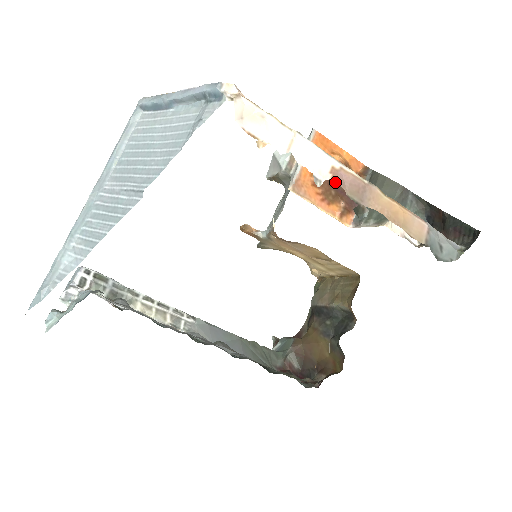
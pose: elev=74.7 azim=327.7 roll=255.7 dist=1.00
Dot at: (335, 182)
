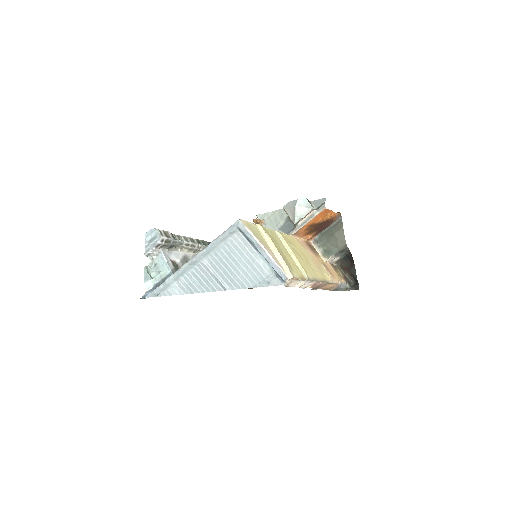
Dot at: (318, 226)
